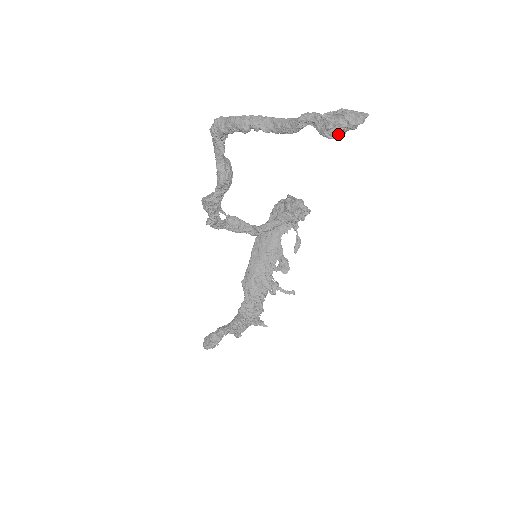
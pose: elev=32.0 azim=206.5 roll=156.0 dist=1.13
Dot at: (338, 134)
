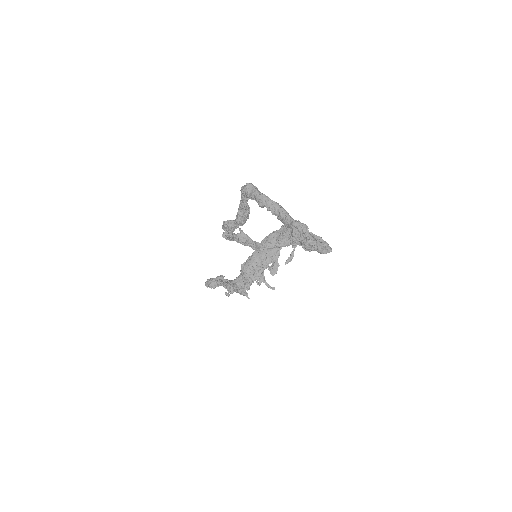
Dot at: (310, 250)
